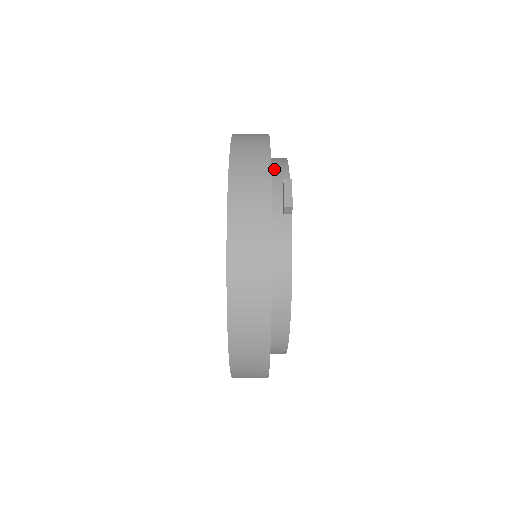
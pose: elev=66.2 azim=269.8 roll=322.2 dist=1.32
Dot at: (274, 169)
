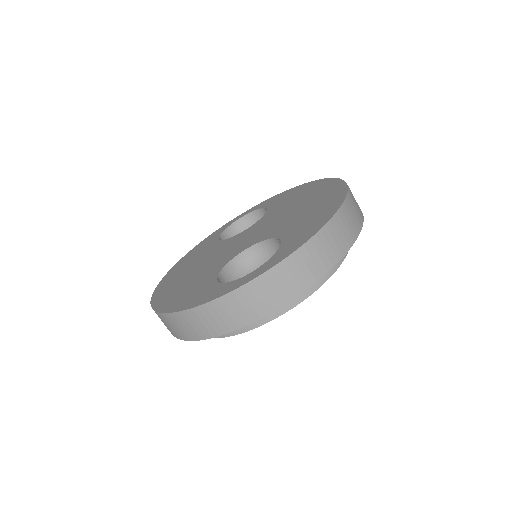
Dot at: occluded
